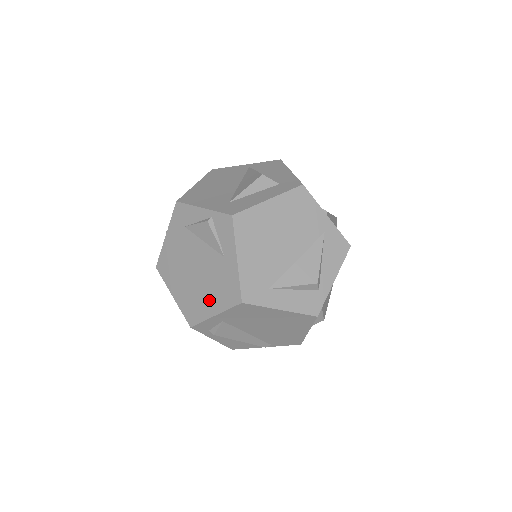
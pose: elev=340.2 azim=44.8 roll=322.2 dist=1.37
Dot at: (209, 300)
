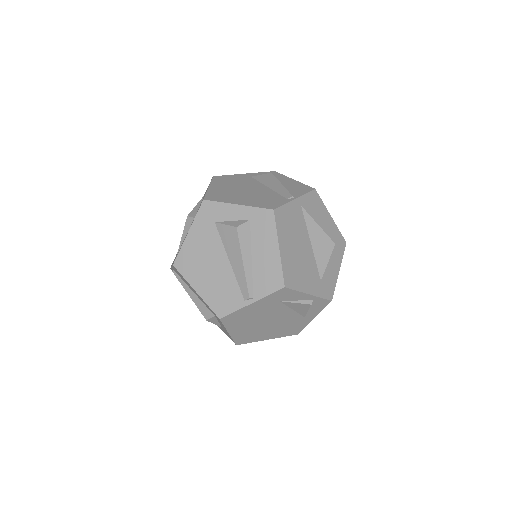
Dot at: (270, 334)
